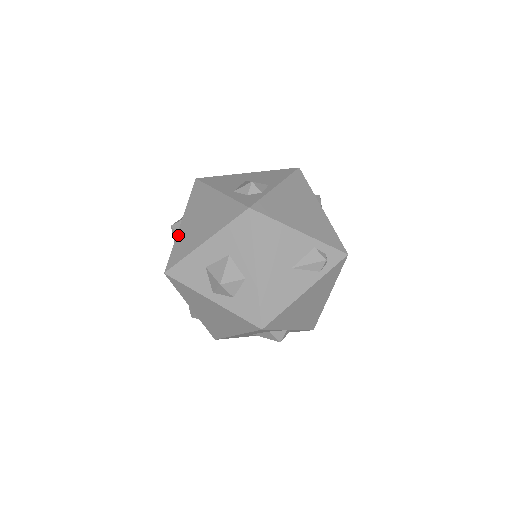
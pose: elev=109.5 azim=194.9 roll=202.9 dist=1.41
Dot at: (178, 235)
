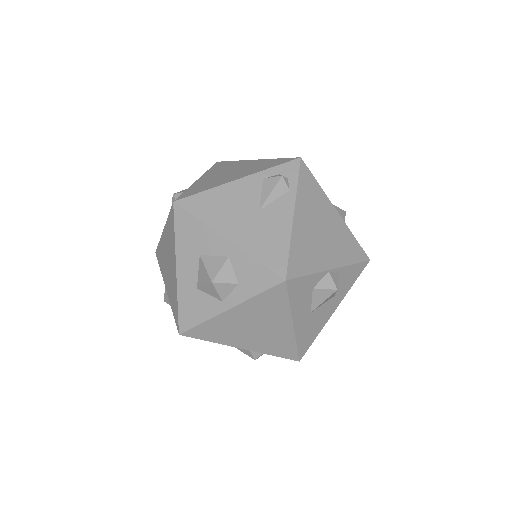
Dot at: (169, 298)
